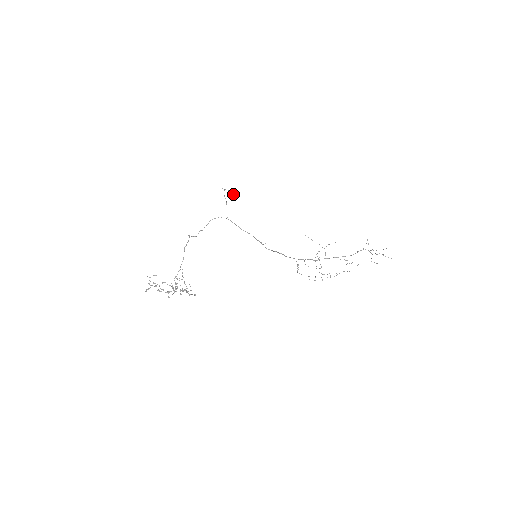
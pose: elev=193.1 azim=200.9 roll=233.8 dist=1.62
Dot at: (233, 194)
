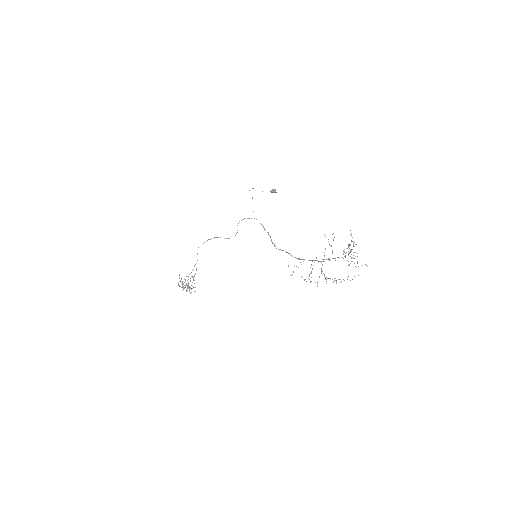
Dot at: occluded
